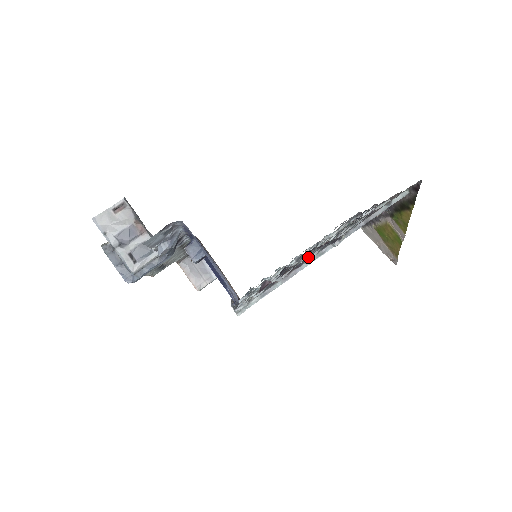
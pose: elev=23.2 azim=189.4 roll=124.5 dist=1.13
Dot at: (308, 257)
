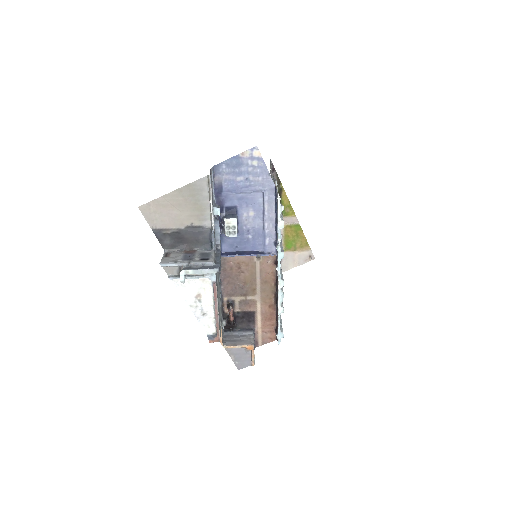
Dot at: occluded
